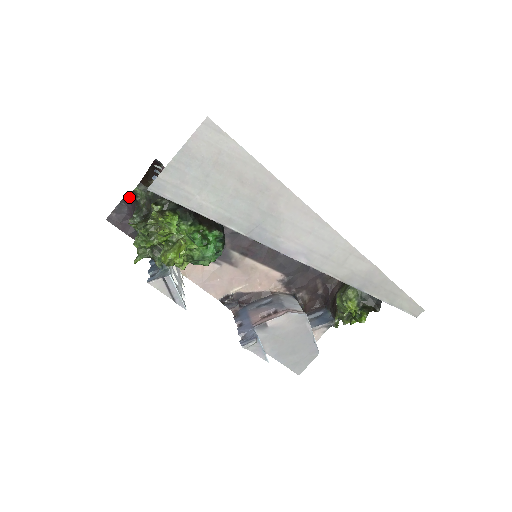
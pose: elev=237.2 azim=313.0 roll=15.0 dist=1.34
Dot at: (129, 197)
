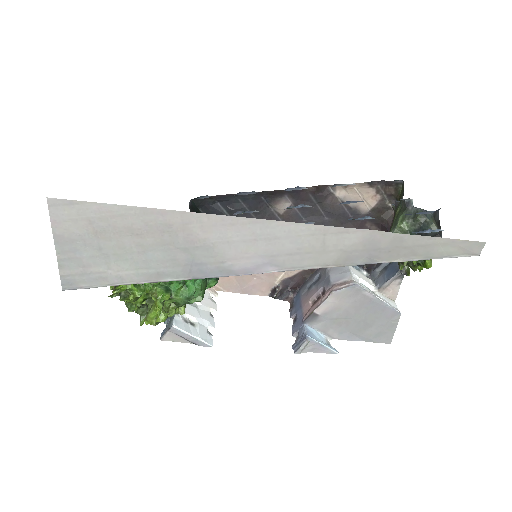
Dot at: occluded
